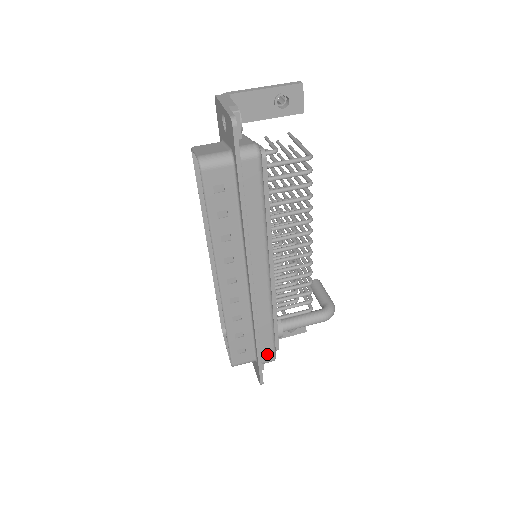
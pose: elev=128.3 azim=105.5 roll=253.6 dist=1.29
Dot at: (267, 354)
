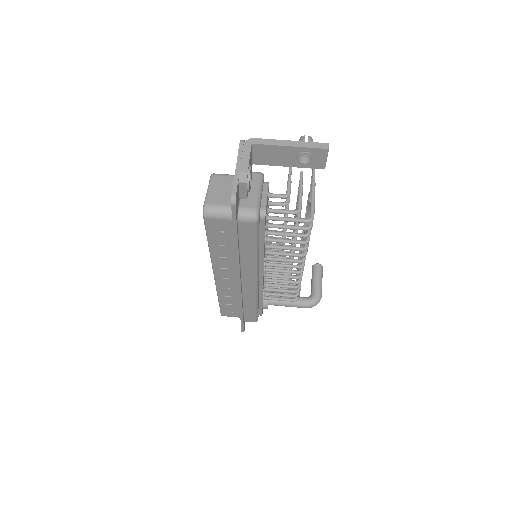
Dot at: (250, 318)
